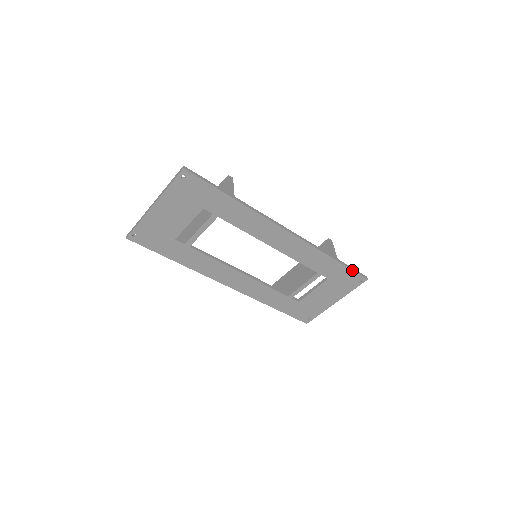
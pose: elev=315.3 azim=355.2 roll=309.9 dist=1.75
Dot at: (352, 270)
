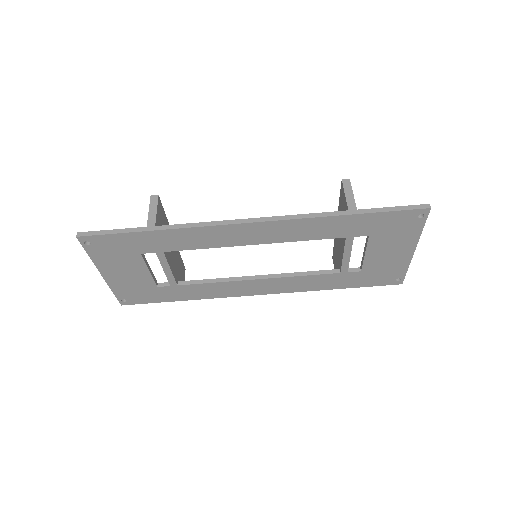
Dot at: (391, 211)
